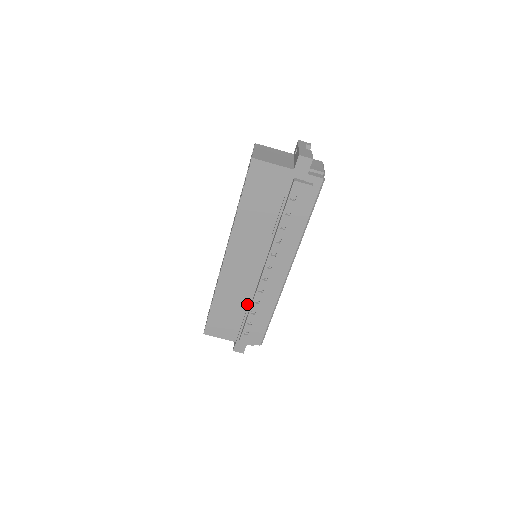
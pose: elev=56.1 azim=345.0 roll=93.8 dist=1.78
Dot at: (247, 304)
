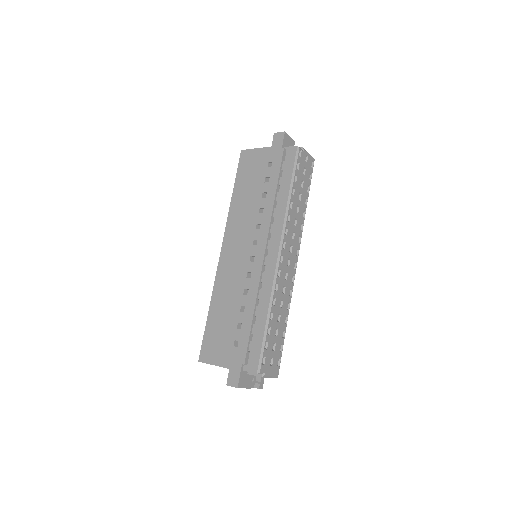
Dot at: occluded
